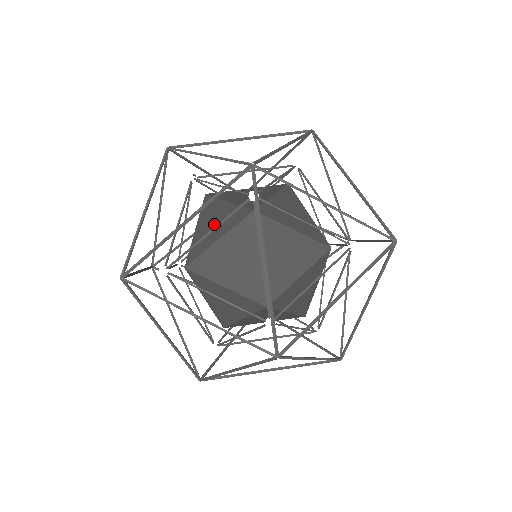
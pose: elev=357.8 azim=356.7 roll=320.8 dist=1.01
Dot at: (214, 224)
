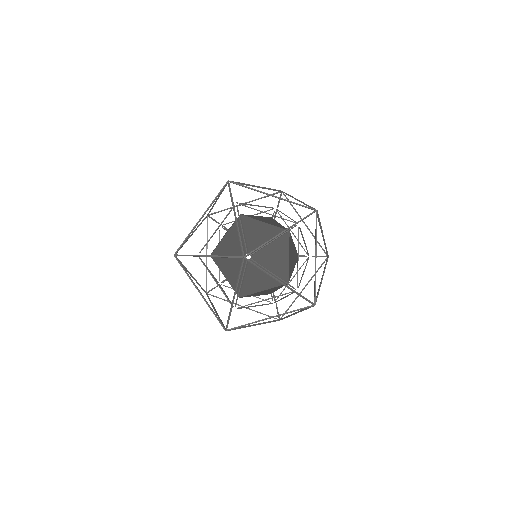
Dot at: (233, 243)
